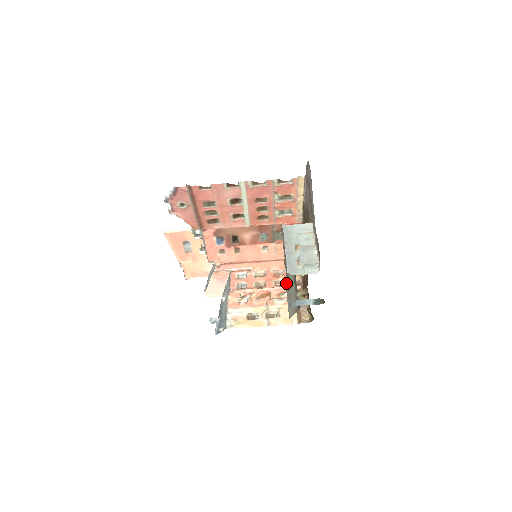
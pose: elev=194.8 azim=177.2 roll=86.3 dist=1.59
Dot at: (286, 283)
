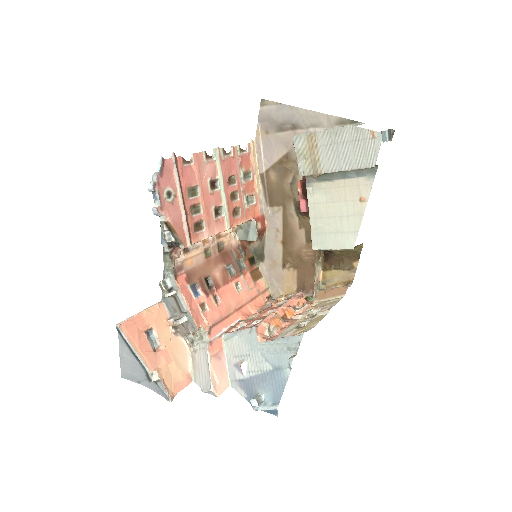
Dot at: (287, 299)
